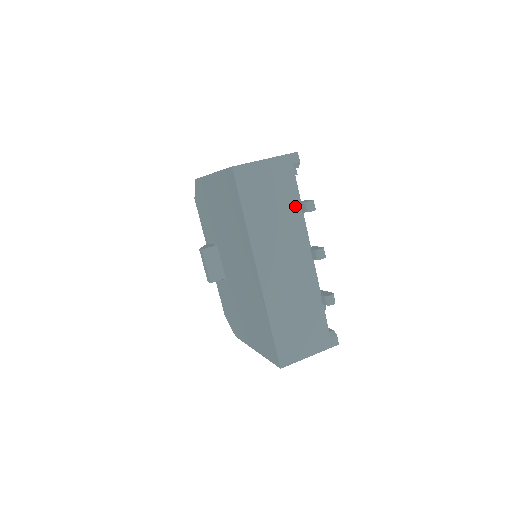
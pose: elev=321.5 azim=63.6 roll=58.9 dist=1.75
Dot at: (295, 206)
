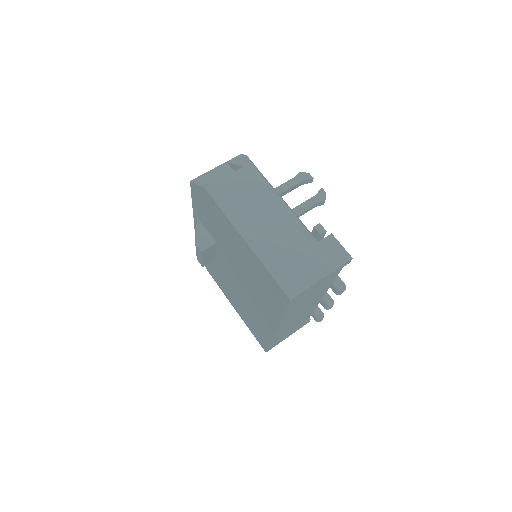
Dot at: (326, 287)
